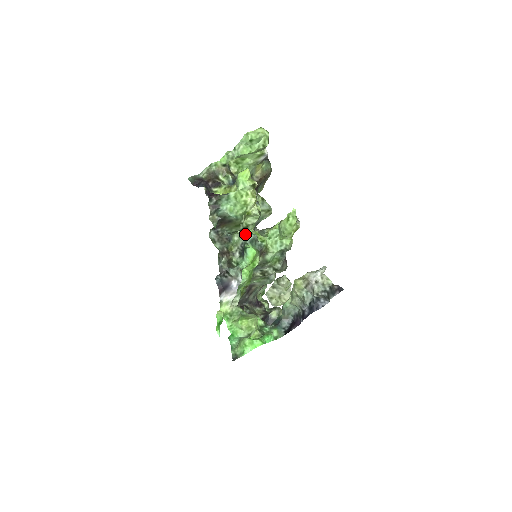
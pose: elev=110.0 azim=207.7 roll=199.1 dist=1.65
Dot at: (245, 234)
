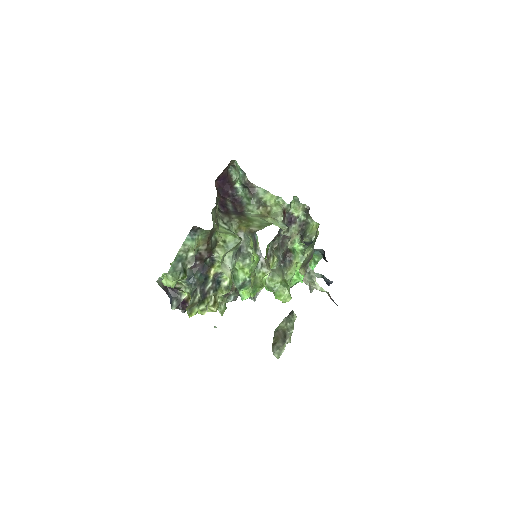
Dot at: (232, 277)
